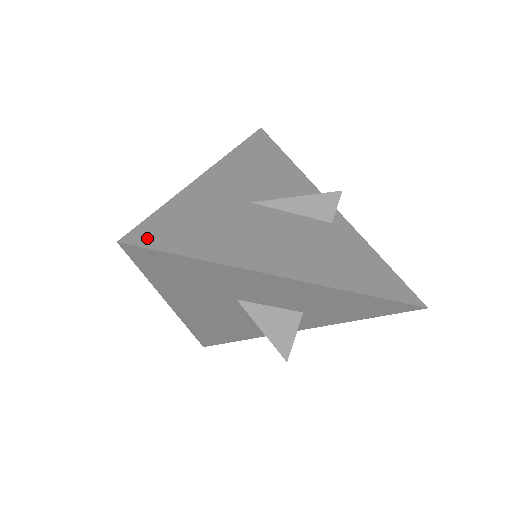
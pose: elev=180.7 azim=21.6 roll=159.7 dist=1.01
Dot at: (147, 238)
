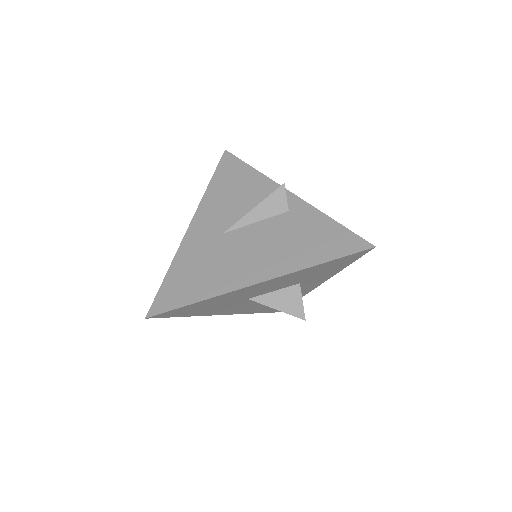
Dot at: (161, 306)
